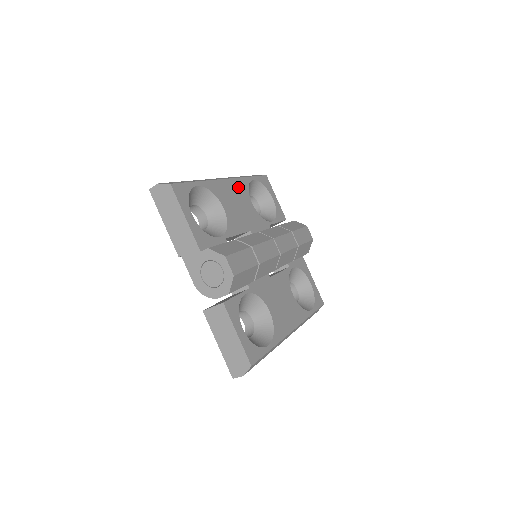
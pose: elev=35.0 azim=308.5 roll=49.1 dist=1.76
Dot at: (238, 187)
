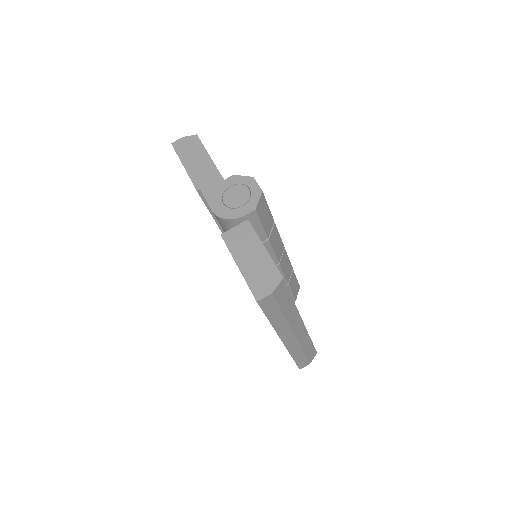
Dot at: occluded
